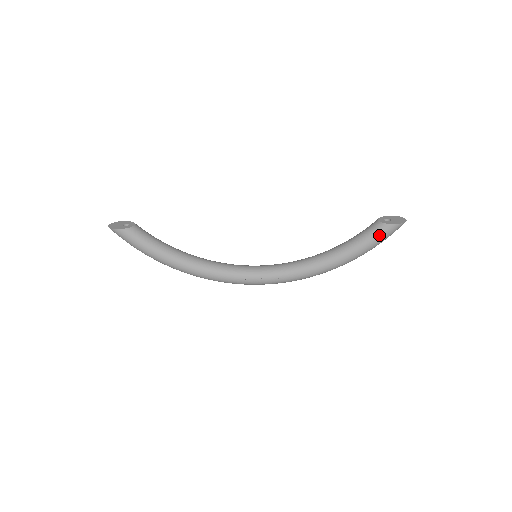
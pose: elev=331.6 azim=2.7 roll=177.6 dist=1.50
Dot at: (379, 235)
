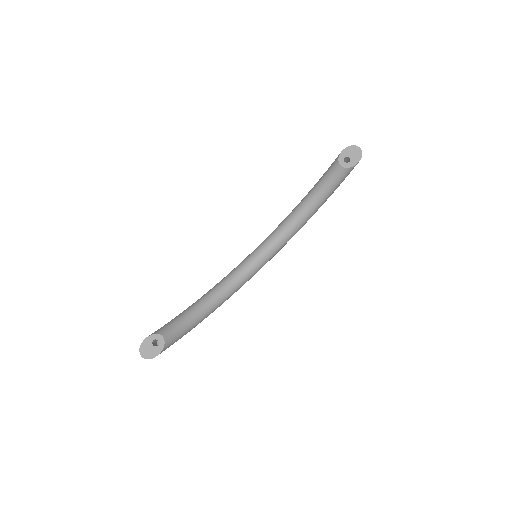
Dot at: (346, 176)
